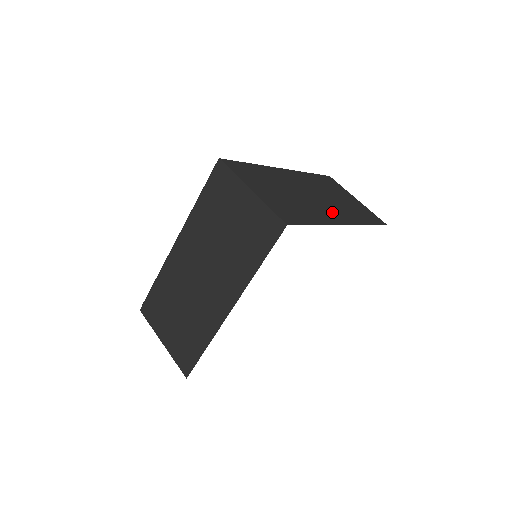
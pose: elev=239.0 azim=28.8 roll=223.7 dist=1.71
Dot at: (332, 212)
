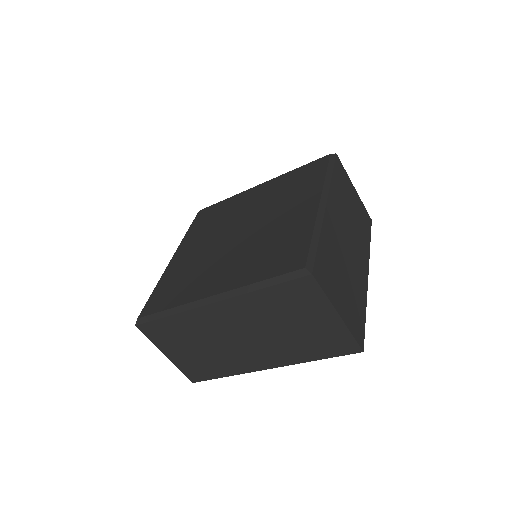
Dot at: (360, 261)
